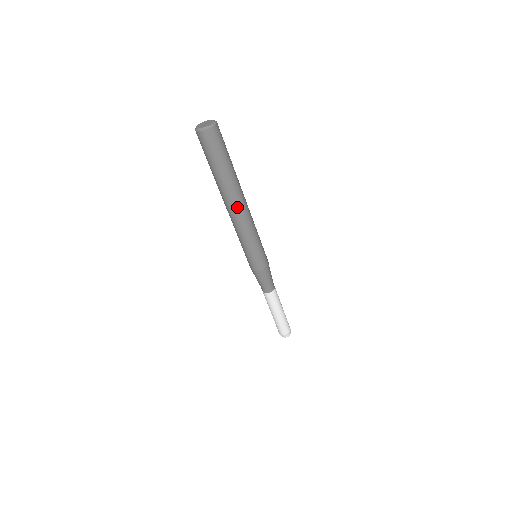
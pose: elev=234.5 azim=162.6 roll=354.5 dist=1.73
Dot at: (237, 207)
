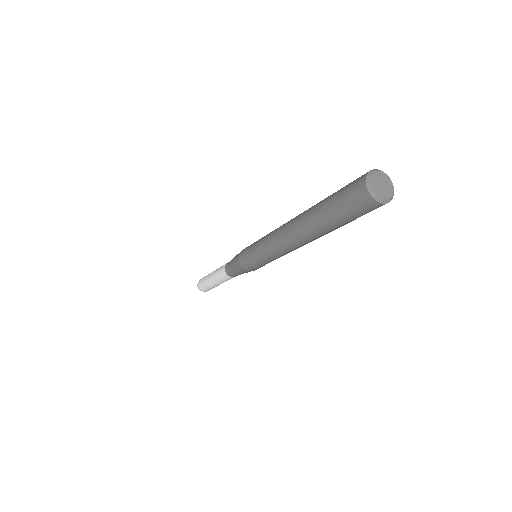
Dot at: (299, 244)
